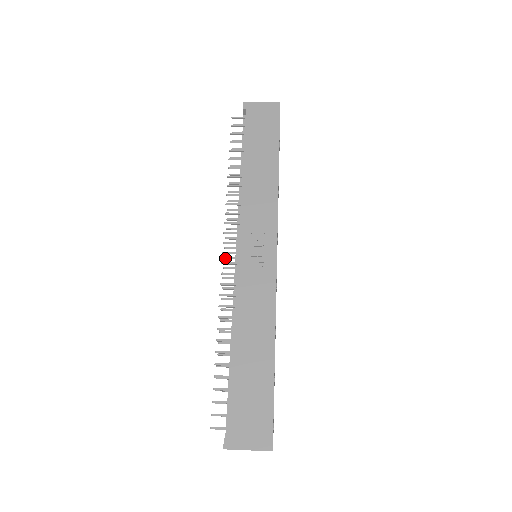
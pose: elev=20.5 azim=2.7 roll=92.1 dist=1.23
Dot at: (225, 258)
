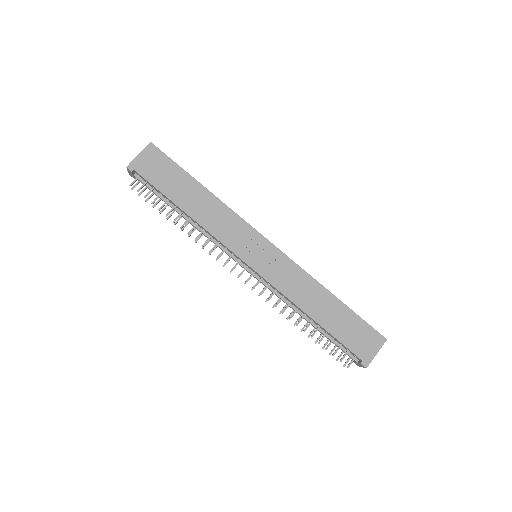
Dot at: occluded
